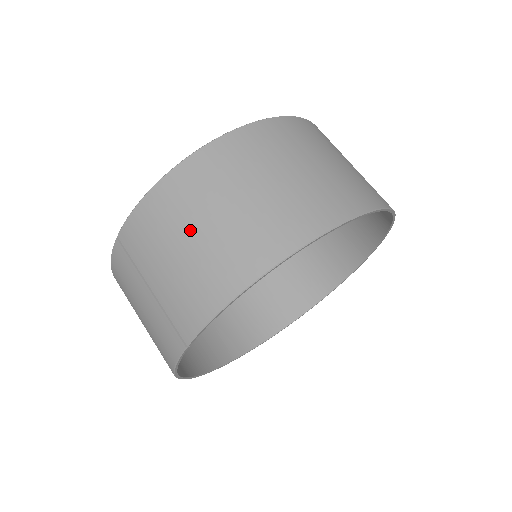
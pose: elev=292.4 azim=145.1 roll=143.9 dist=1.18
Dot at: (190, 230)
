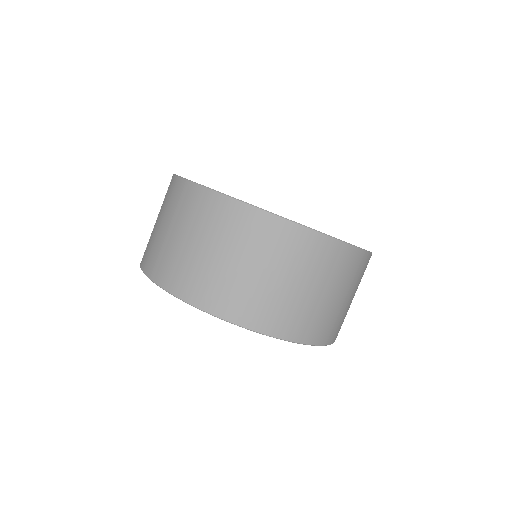
Dot at: (174, 226)
